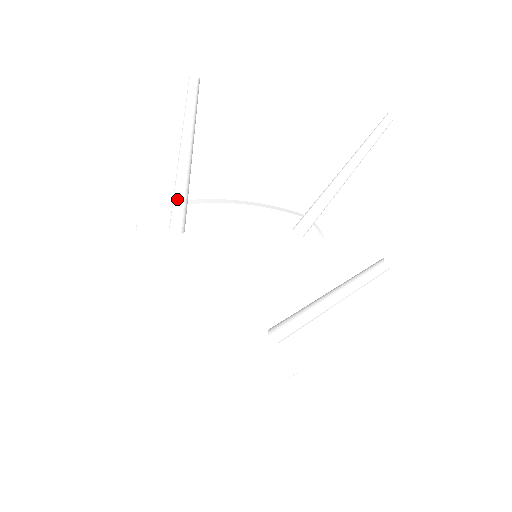
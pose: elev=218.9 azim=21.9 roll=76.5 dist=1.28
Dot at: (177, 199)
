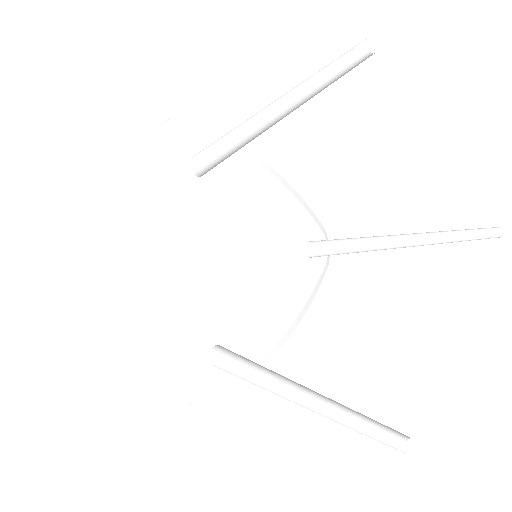
Dot at: (224, 145)
